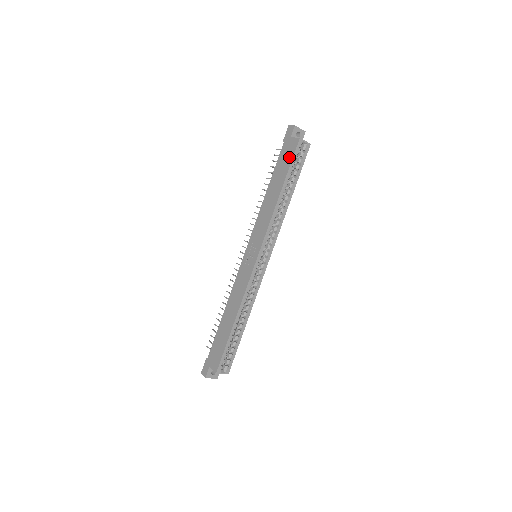
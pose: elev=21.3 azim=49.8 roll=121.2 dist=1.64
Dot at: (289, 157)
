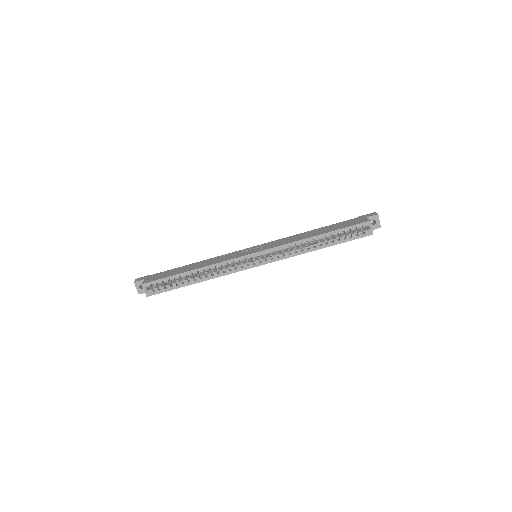
Dot at: (350, 224)
